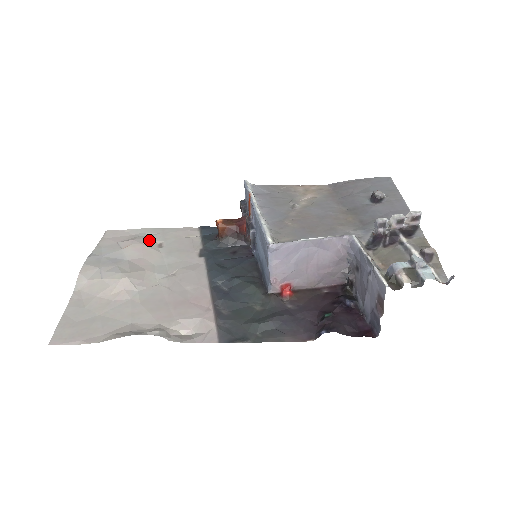
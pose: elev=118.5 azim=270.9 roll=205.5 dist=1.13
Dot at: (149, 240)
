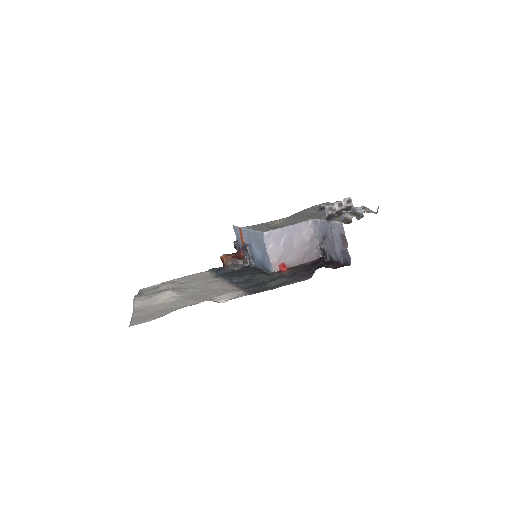
Dot at: (175, 282)
